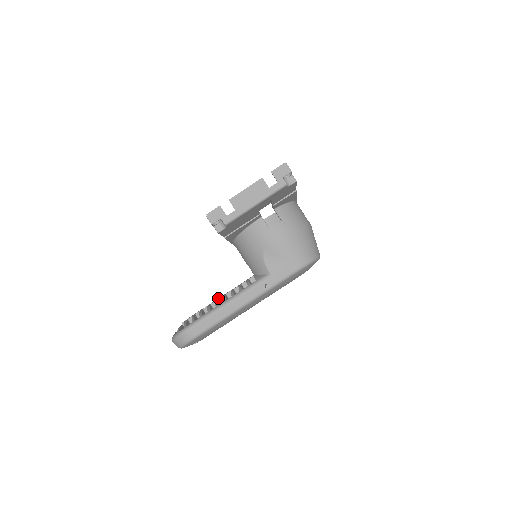
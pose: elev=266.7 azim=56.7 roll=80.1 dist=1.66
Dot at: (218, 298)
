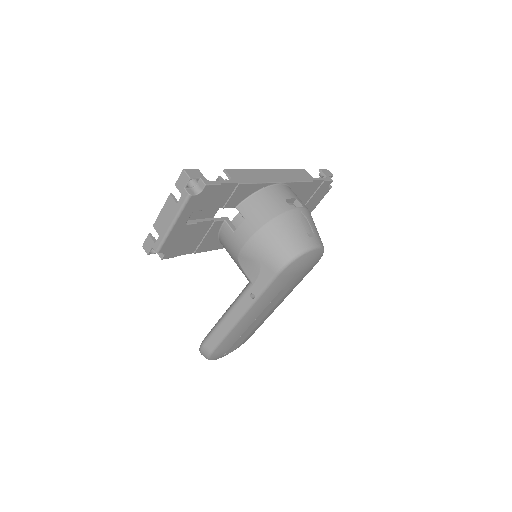
Dot at: occluded
